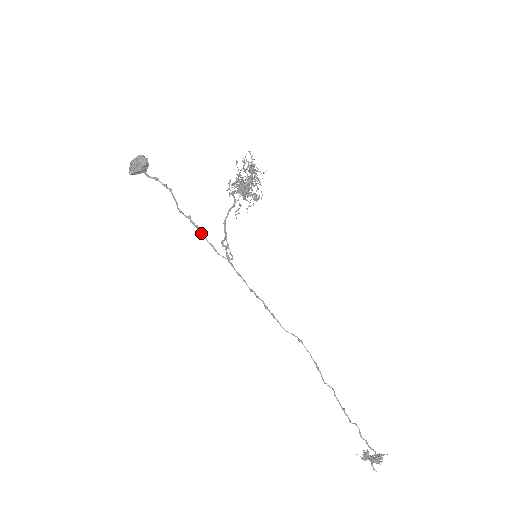
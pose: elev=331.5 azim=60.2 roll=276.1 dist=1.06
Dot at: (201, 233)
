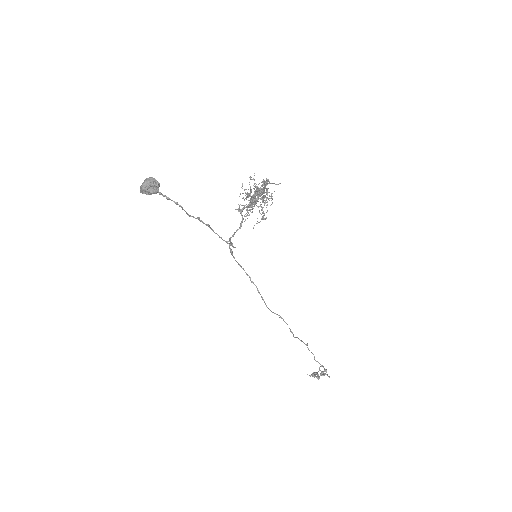
Dot at: (209, 227)
